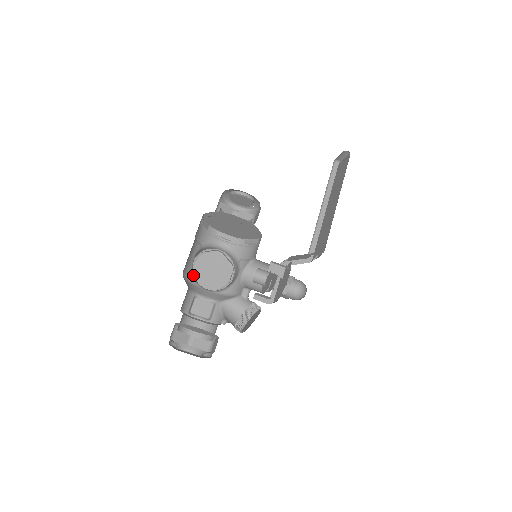
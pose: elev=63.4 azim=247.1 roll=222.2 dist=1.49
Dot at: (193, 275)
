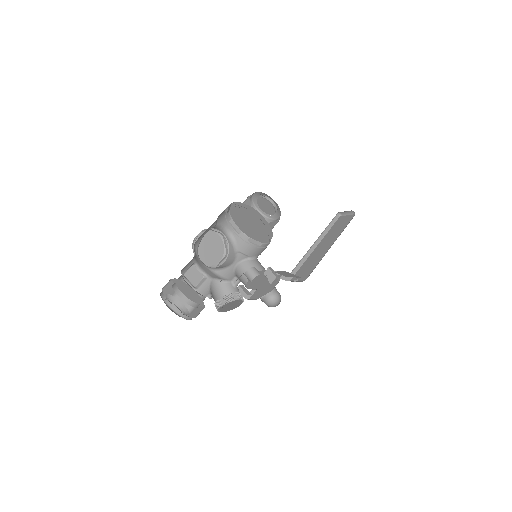
Dot at: occluded
